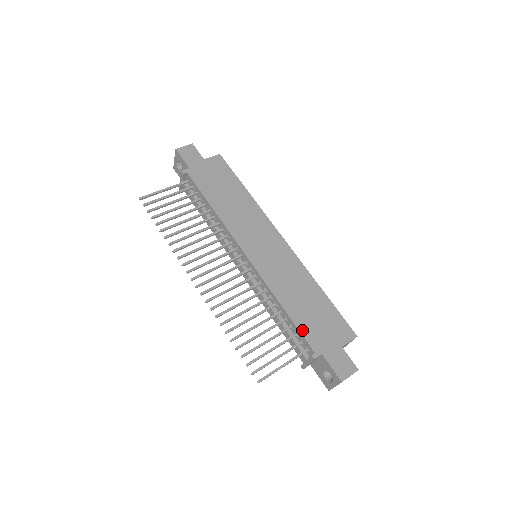
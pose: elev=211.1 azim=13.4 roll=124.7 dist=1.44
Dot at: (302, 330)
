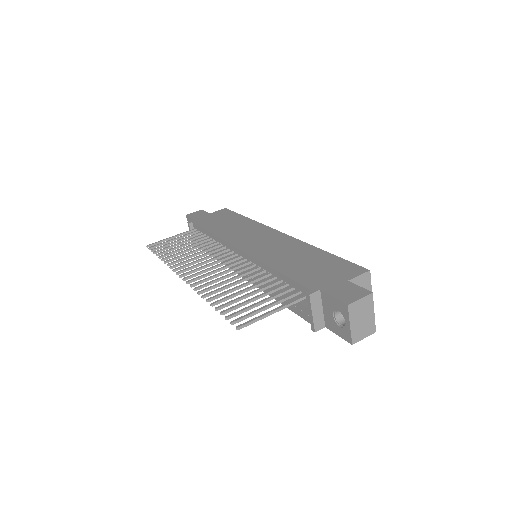
Dot at: (295, 278)
